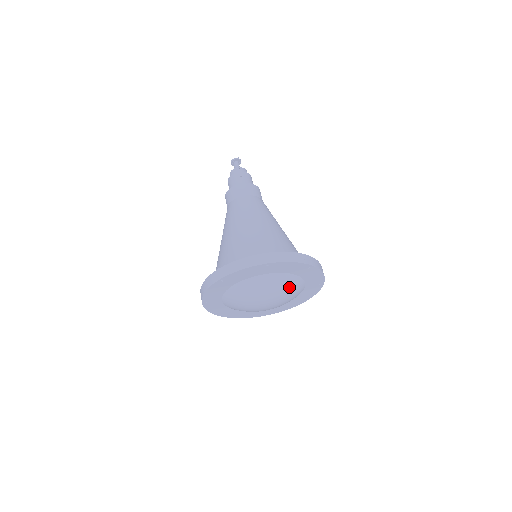
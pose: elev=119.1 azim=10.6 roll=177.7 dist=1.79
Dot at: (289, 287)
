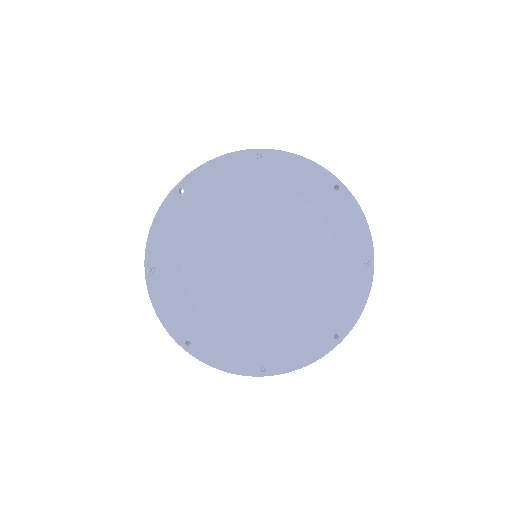
Dot at: (265, 212)
